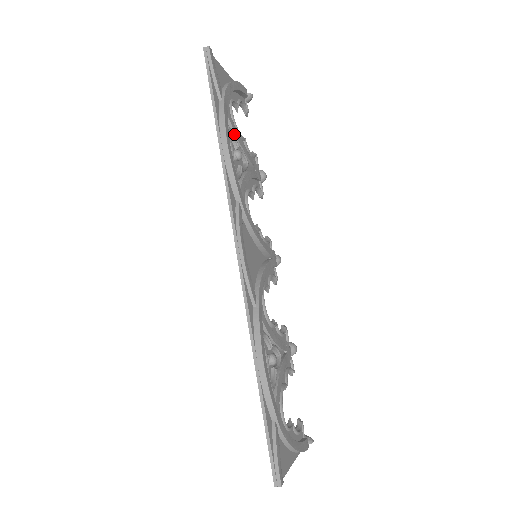
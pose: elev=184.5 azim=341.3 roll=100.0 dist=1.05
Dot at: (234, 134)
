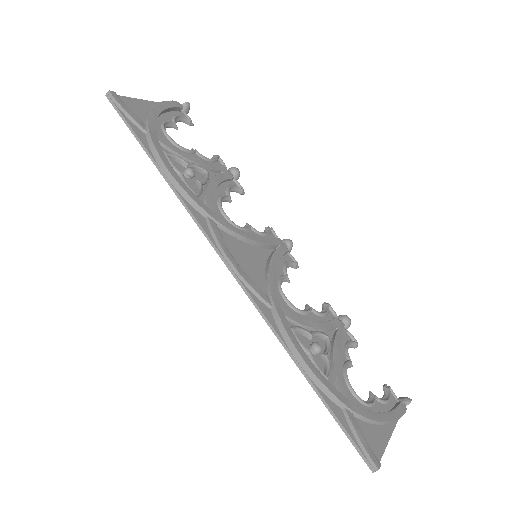
Dot at: (178, 155)
